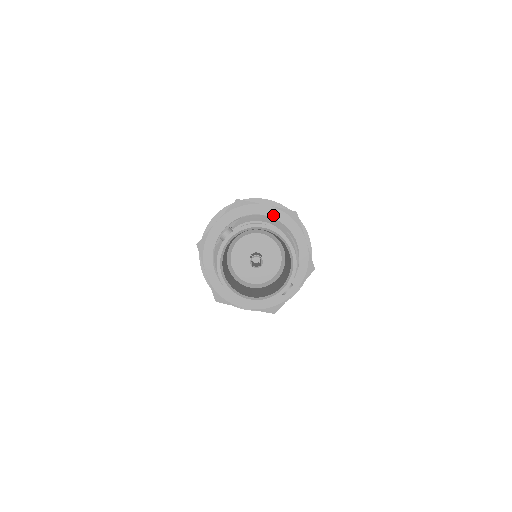
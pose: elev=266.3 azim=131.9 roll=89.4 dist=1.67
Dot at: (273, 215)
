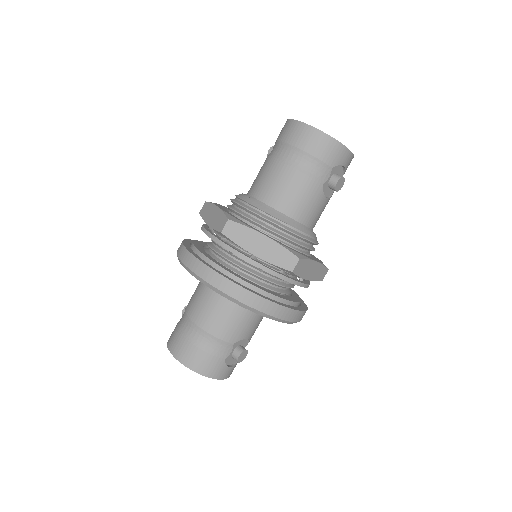
Dot at: occluded
